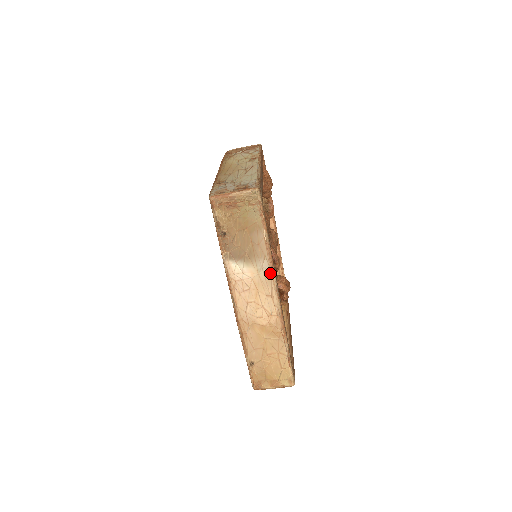
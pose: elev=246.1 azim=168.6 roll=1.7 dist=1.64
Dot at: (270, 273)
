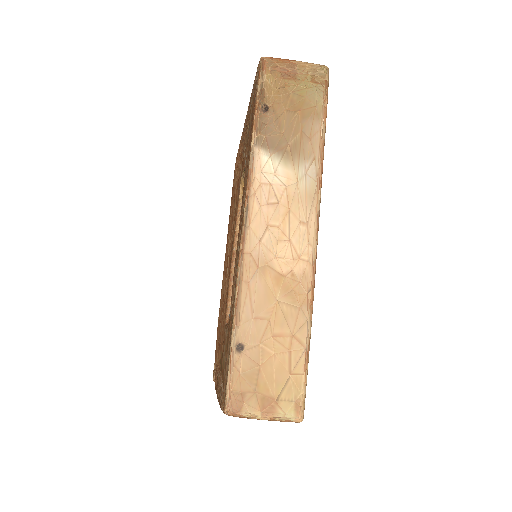
Dot at: (315, 186)
